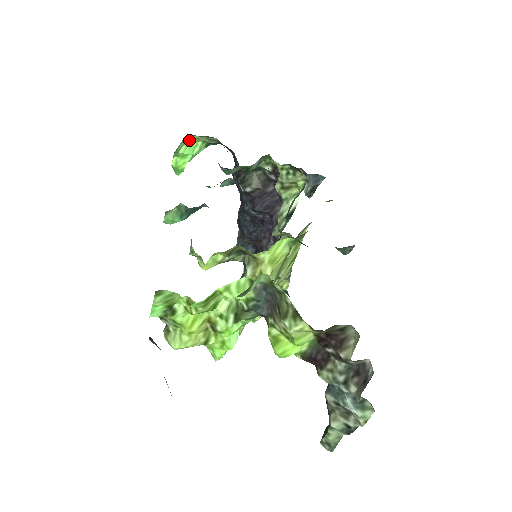
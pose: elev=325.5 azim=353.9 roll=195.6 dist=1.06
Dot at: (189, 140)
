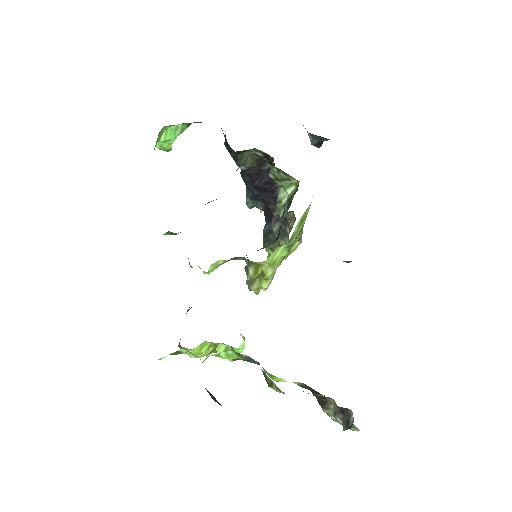
Dot at: (167, 127)
